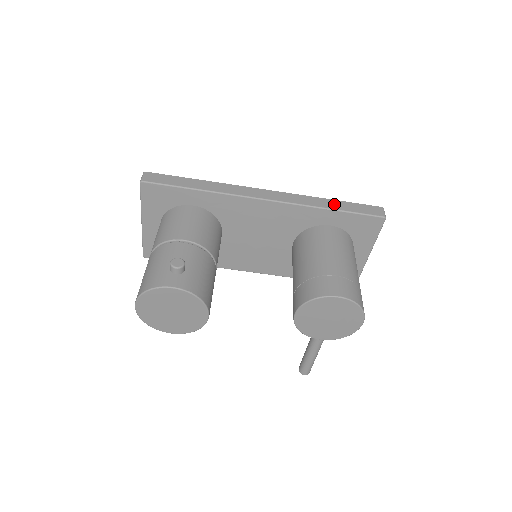
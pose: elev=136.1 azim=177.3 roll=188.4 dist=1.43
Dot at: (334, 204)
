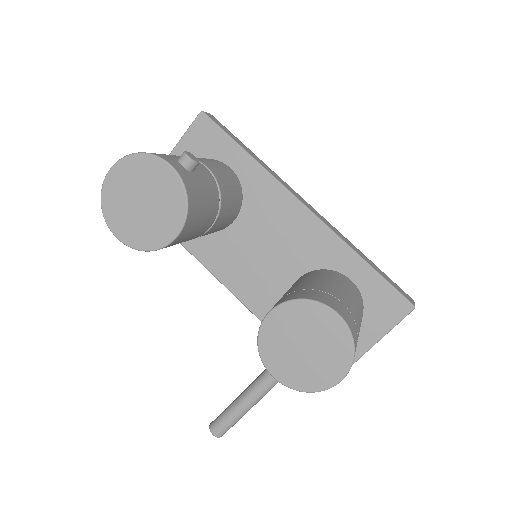
Dot at: (368, 260)
